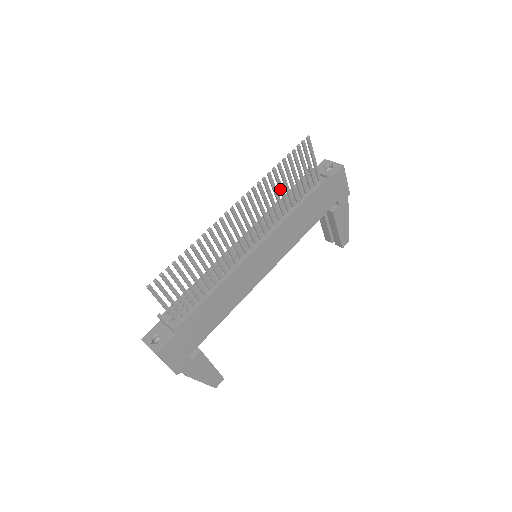
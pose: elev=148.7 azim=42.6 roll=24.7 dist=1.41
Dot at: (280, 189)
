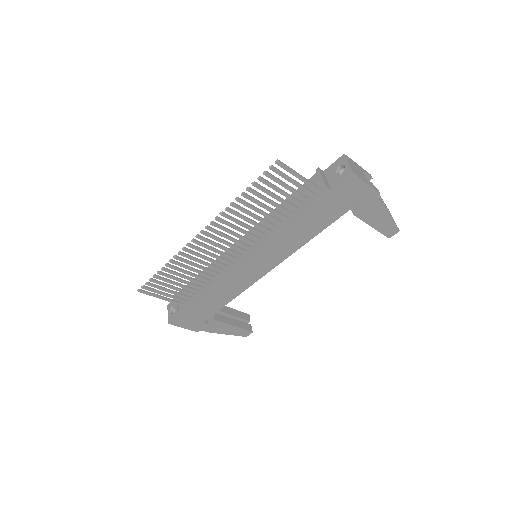
Dot at: (256, 211)
